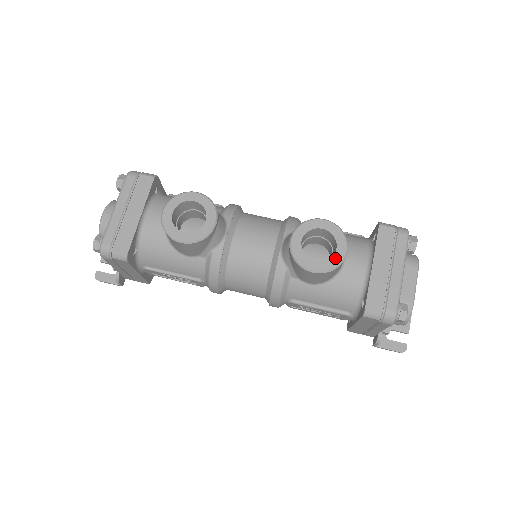
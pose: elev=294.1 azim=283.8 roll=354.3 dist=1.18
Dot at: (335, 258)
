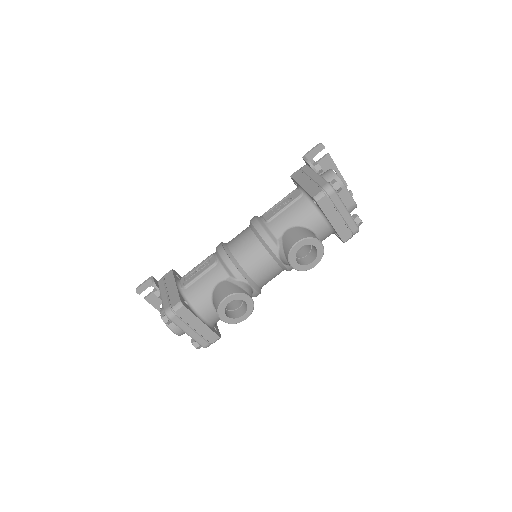
Dot at: (319, 252)
